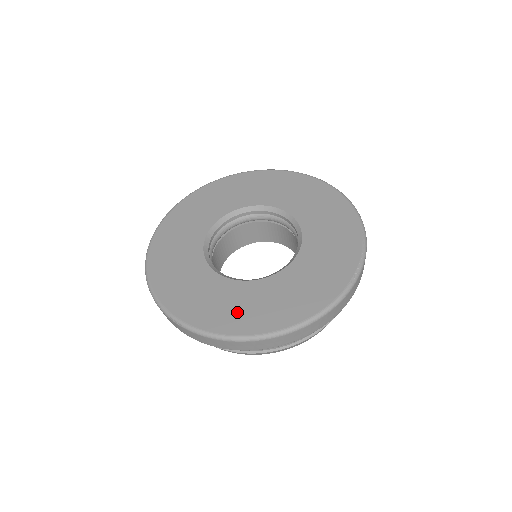
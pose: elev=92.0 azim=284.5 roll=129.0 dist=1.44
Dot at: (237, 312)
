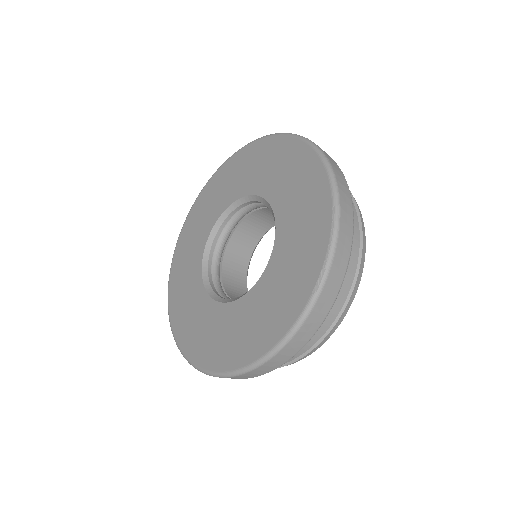
Dot at: (219, 343)
